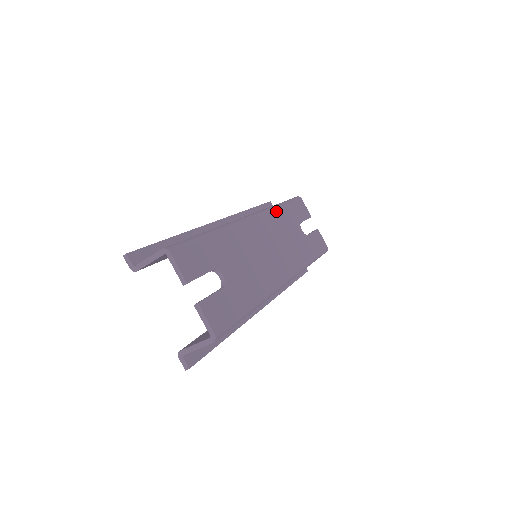
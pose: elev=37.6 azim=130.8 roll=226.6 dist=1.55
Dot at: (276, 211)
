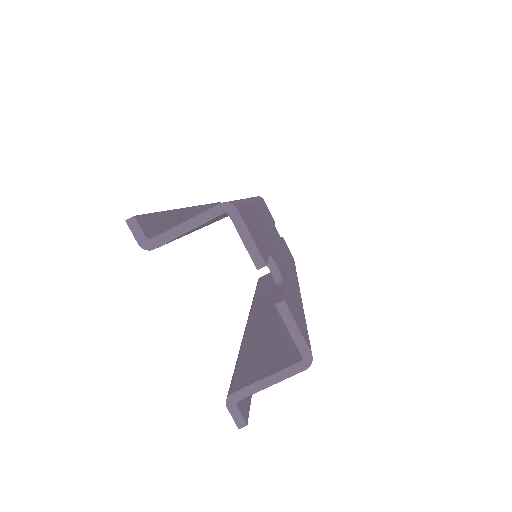
Dot at: (261, 203)
